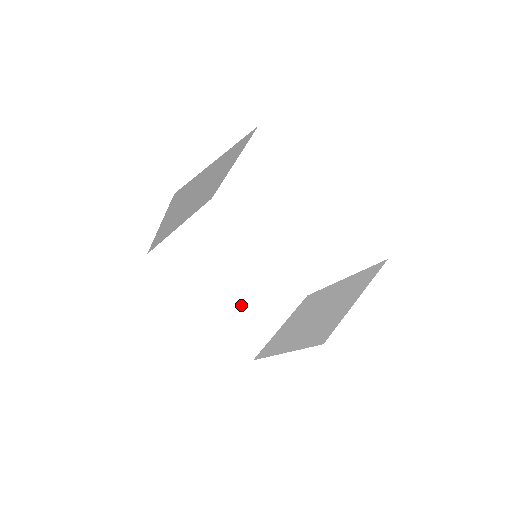
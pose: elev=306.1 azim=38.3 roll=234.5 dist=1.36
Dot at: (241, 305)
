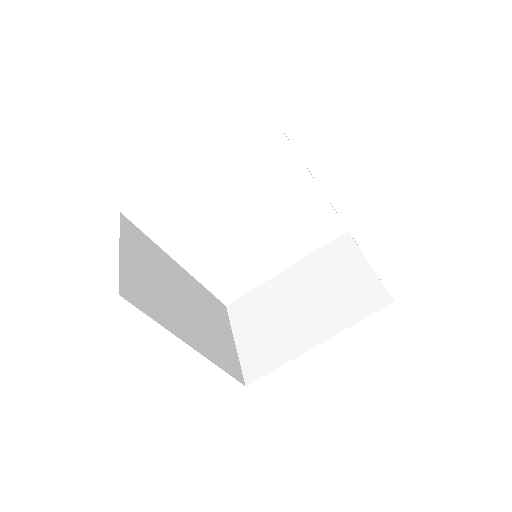
Dot at: (207, 332)
